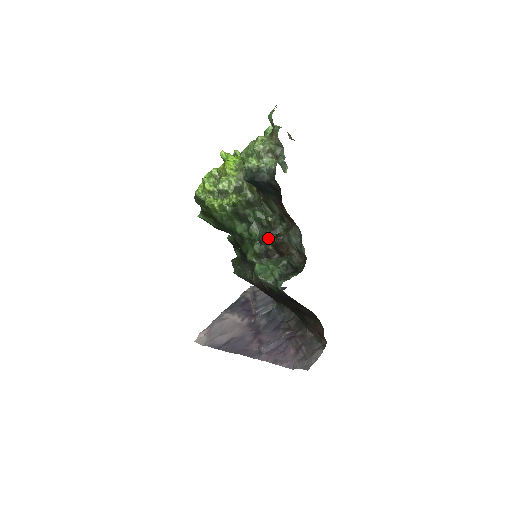
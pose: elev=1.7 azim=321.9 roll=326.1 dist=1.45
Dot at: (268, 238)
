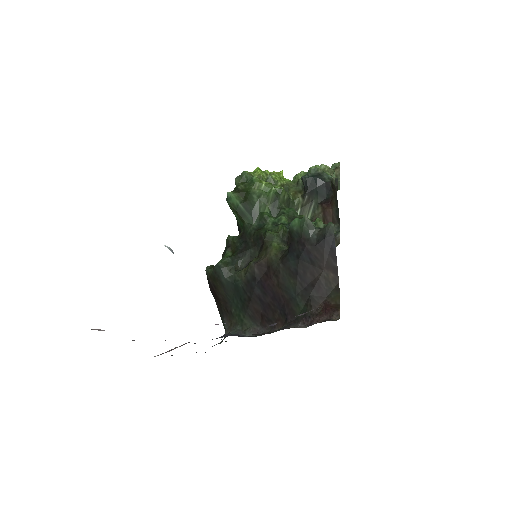
Dot at: occluded
